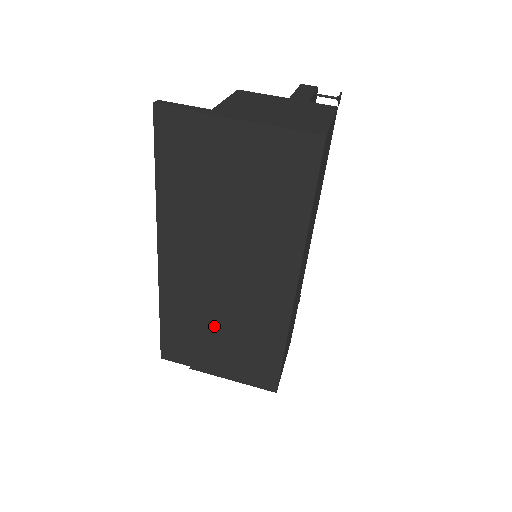
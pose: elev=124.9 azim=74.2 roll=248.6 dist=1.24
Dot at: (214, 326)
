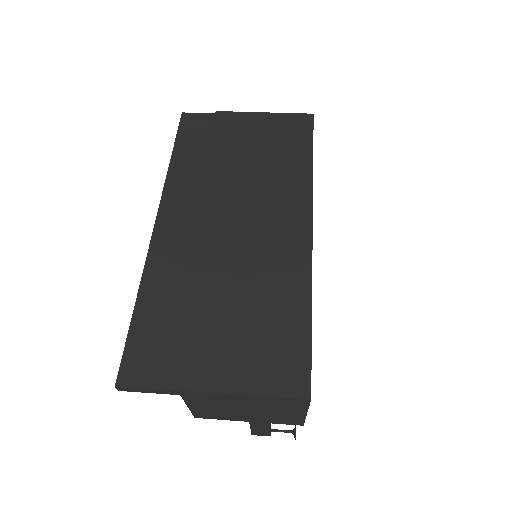
Dot at: (214, 296)
